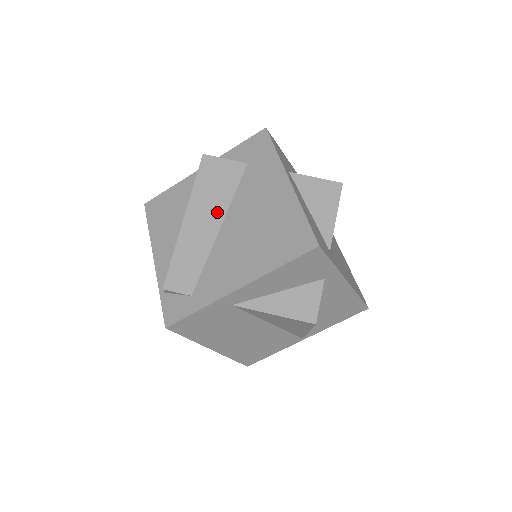
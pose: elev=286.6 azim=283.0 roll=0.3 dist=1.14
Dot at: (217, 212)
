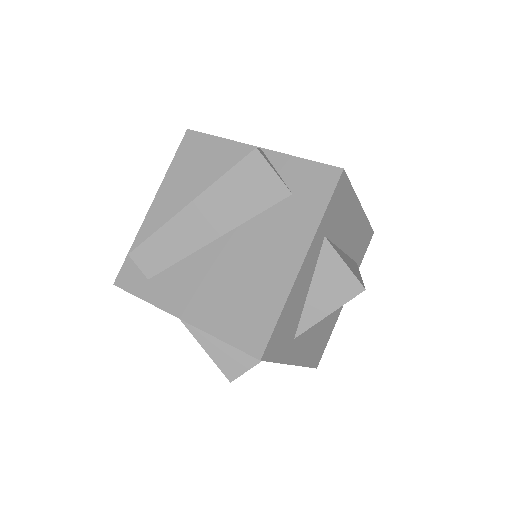
Dot at: (224, 222)
